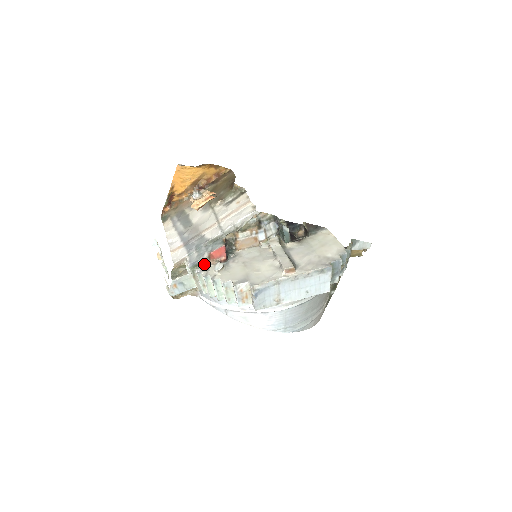
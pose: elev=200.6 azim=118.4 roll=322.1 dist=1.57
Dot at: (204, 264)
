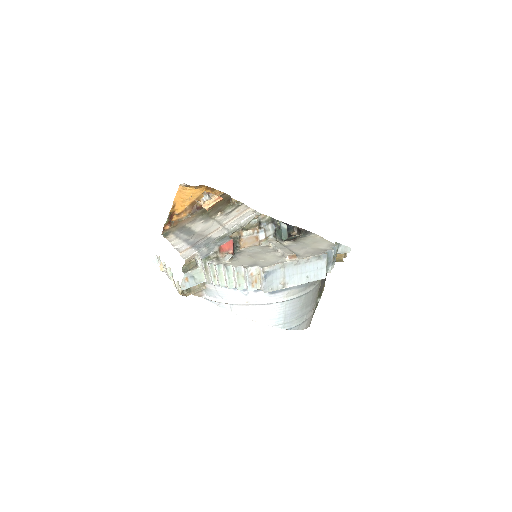
Dot at: (215, 256)
